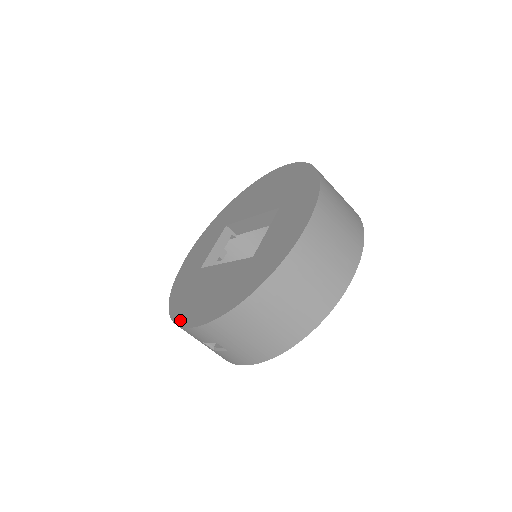
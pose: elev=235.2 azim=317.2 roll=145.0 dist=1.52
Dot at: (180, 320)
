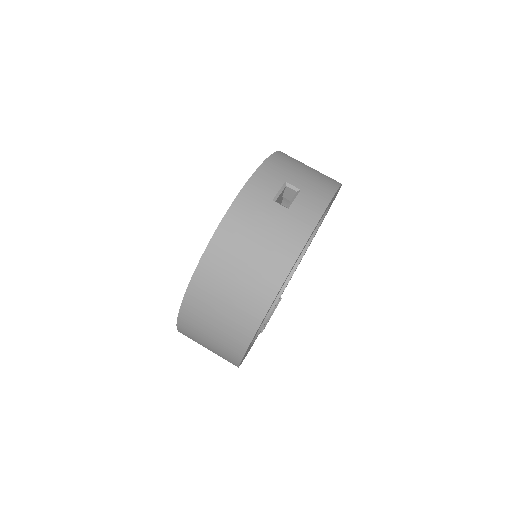
Dot at: occluded
